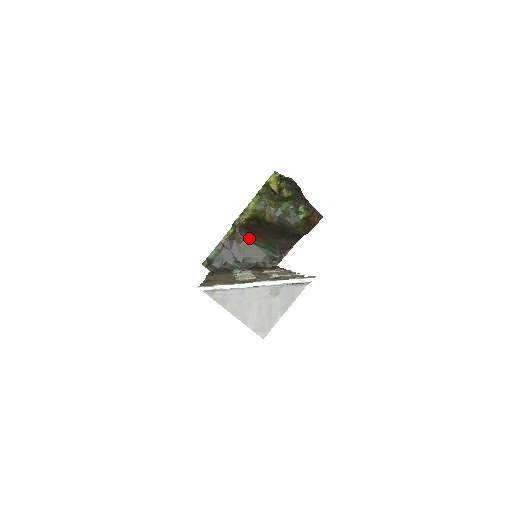
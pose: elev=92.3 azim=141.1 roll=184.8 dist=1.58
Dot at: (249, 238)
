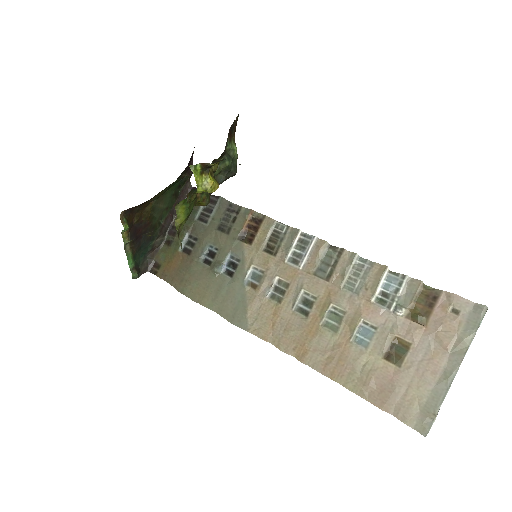
Dot at: (145, 204)
